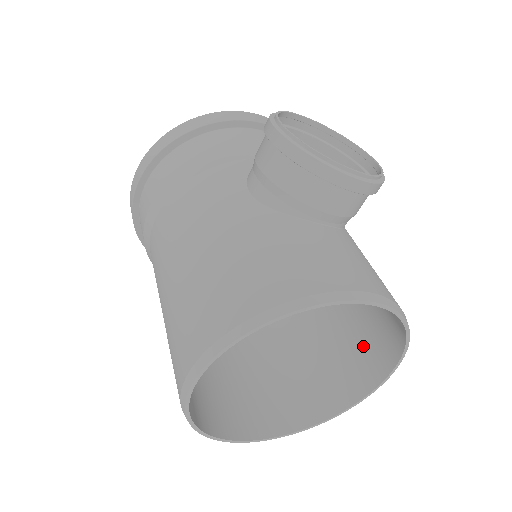
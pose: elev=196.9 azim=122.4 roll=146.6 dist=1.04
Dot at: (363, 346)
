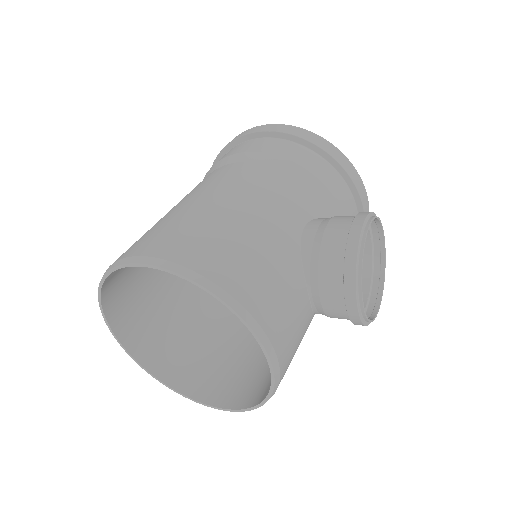
Dot at: (230, 377)
